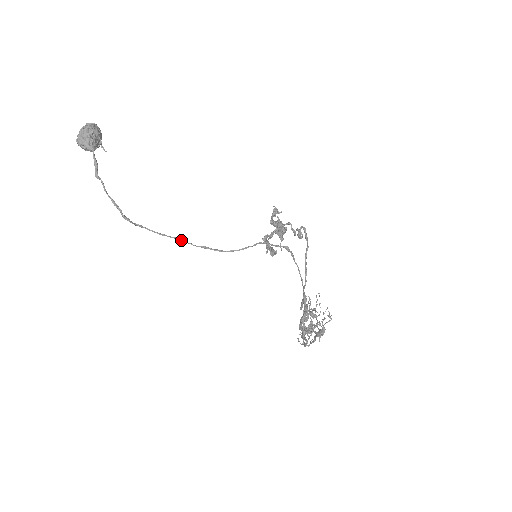
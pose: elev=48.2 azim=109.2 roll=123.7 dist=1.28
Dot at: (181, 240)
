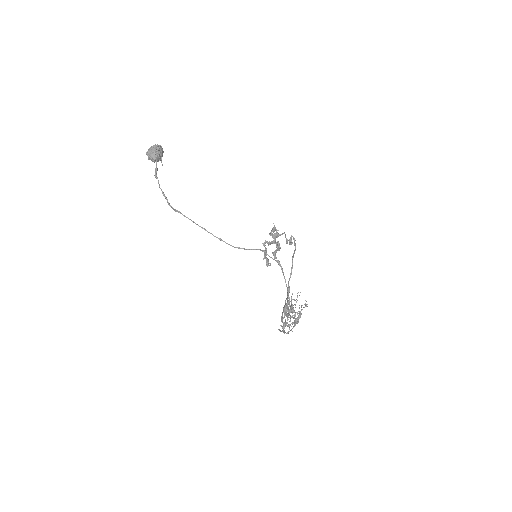
Dot at: (205, 229)
